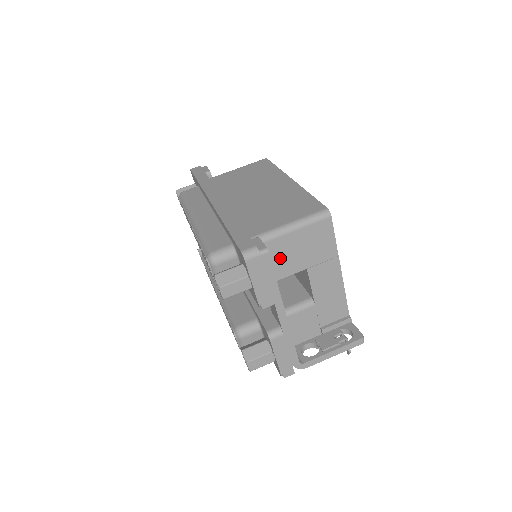
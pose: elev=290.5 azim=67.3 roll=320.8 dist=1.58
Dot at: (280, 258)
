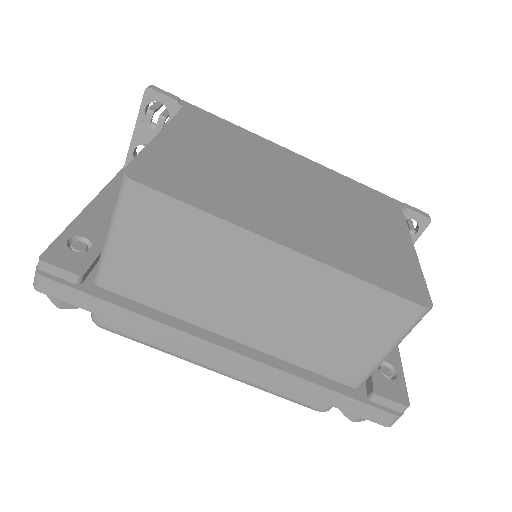
Dot at: occluded
